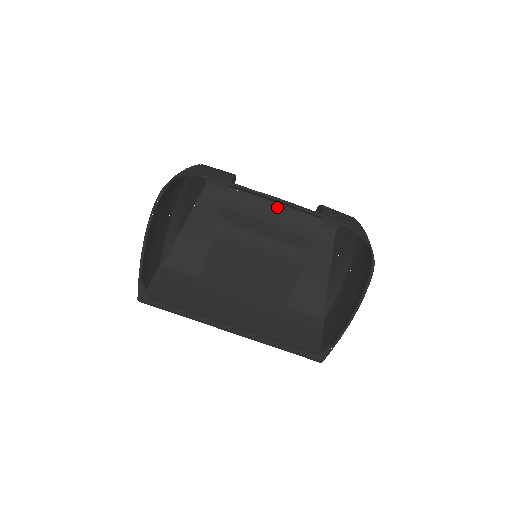
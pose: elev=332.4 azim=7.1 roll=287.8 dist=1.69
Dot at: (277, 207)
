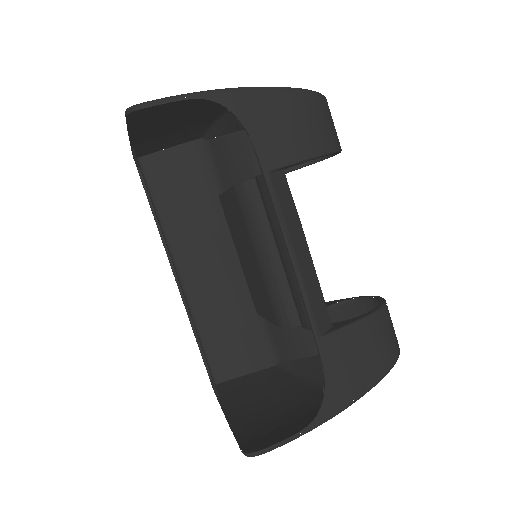
Dot at: occluded
